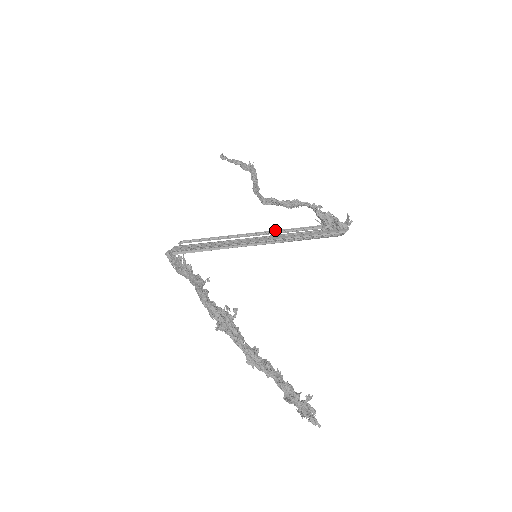
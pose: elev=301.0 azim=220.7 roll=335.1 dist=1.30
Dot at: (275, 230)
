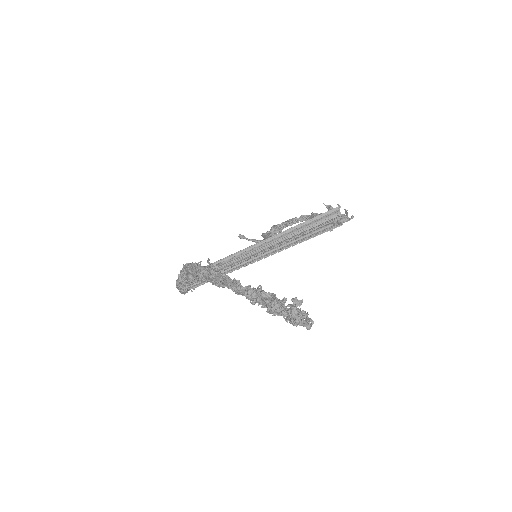
Dot at: occluded
